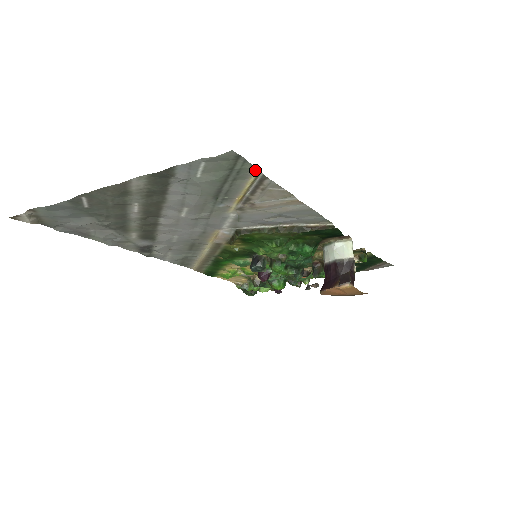
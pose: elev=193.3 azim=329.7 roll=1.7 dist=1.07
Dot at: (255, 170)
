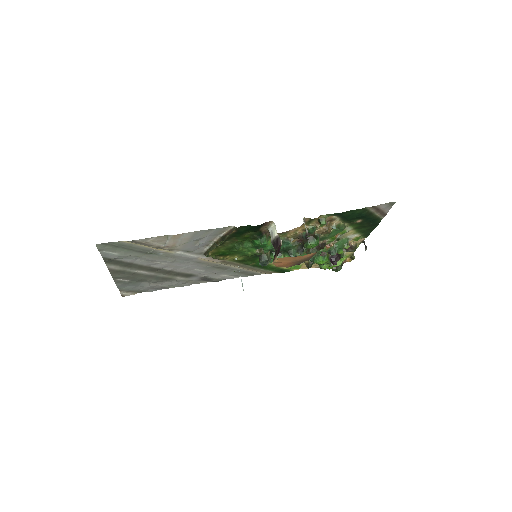
Dot at: (123, 241)
